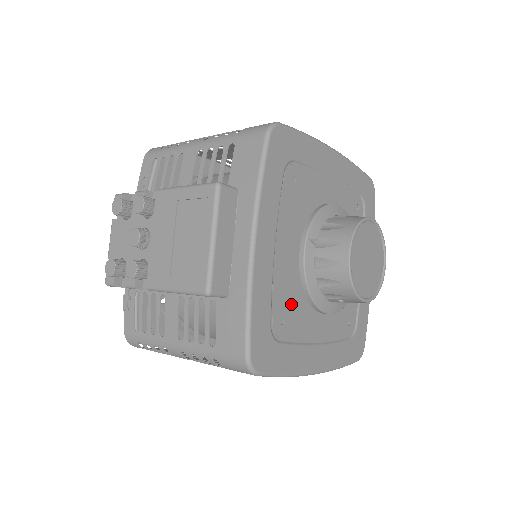
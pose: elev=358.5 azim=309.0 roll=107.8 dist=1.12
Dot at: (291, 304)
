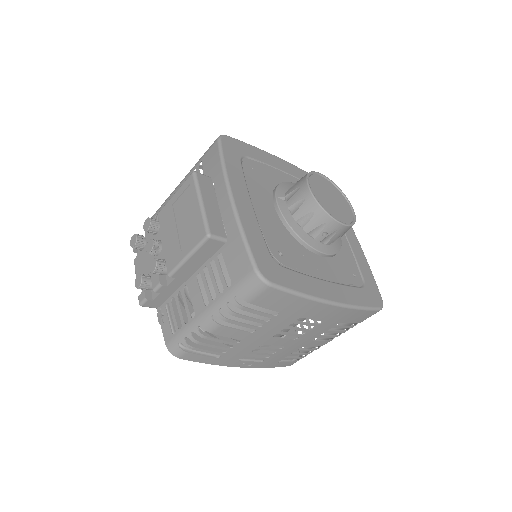
Dot at: (284, 244)
